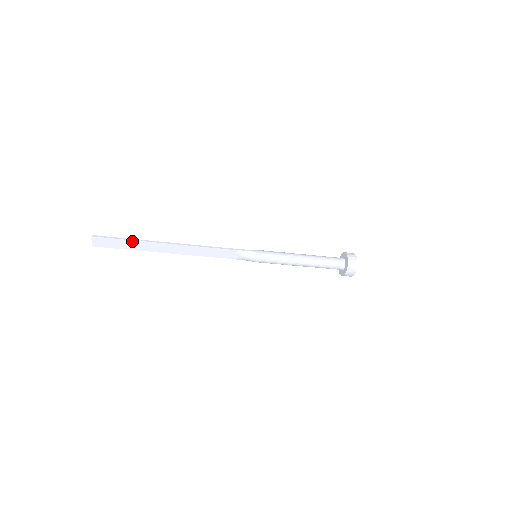
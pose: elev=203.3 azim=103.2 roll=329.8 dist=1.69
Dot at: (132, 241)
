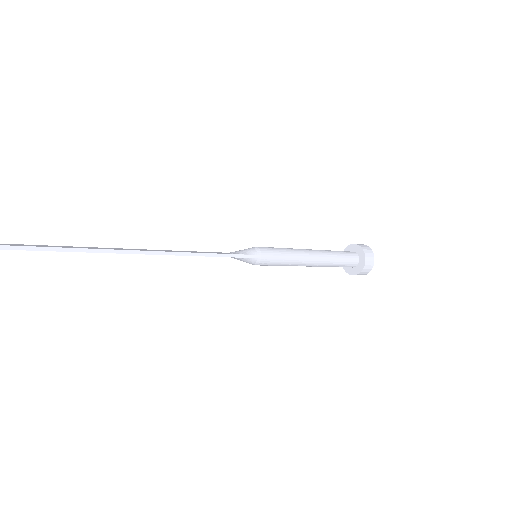
Dot at: (64, 251)
